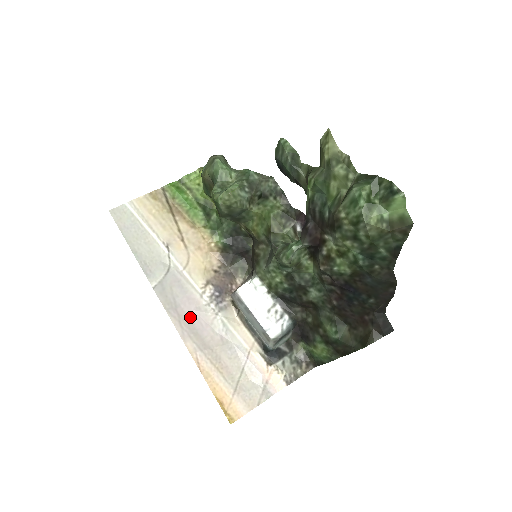
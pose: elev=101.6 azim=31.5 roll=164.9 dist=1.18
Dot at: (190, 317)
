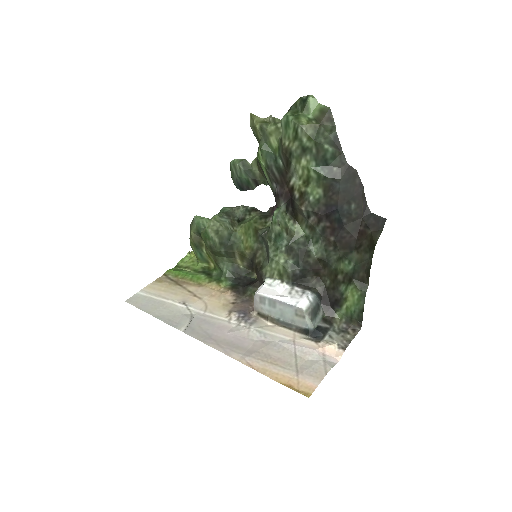
Dot at: (226, 338)
